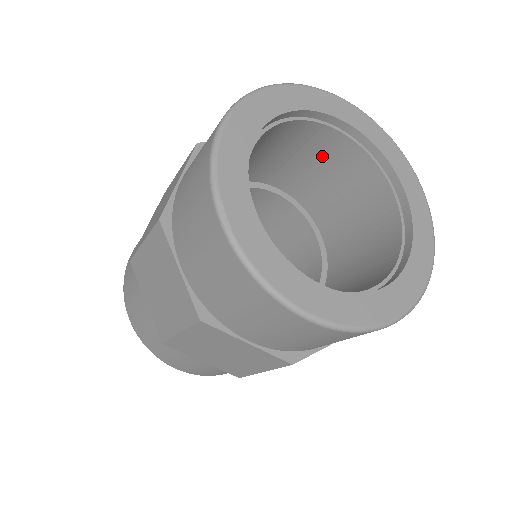
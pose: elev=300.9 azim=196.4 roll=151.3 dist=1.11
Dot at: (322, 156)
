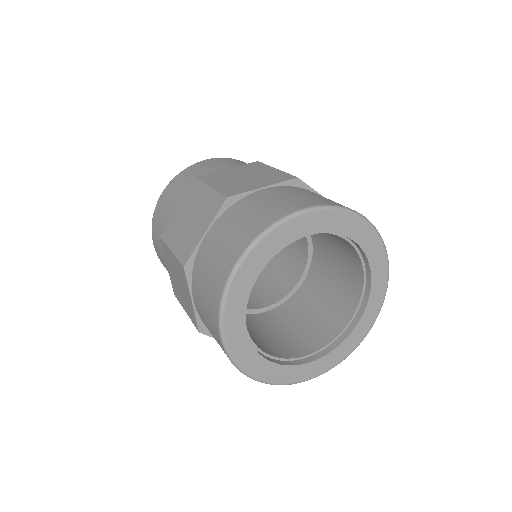
Dot at: (345, 263)
